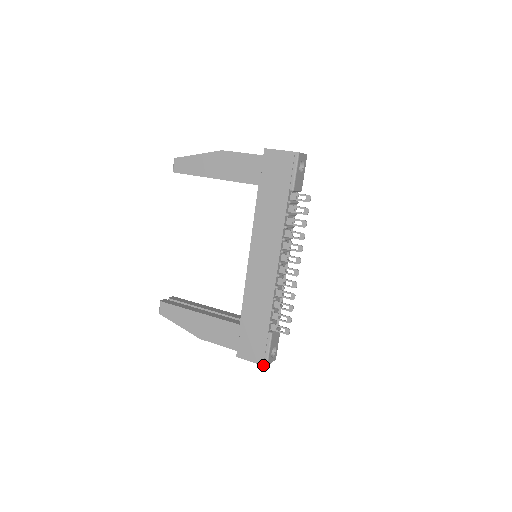
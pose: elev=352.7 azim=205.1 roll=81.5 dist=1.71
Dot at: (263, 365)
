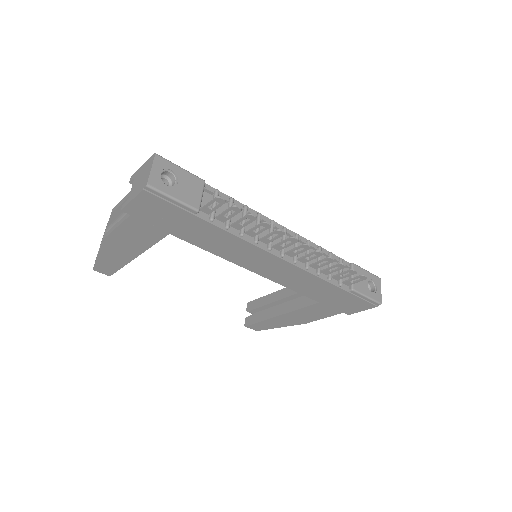
Dot at: (377, 306)
